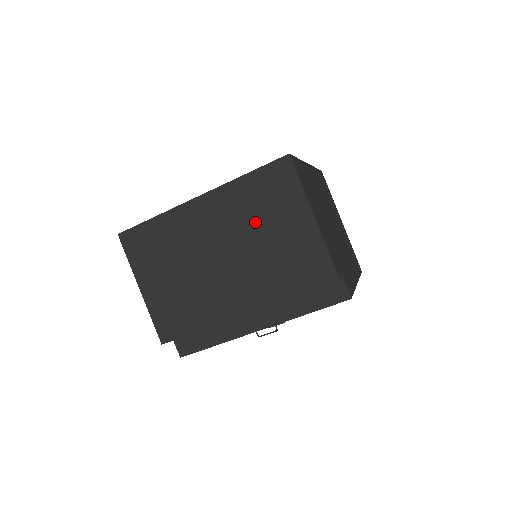
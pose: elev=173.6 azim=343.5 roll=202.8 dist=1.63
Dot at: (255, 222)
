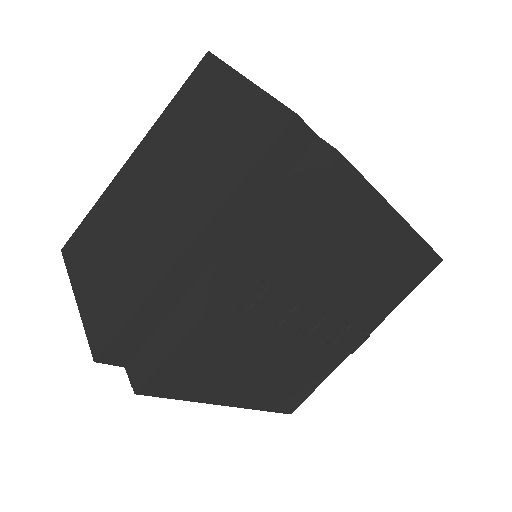
Dot at: (186, 134)
